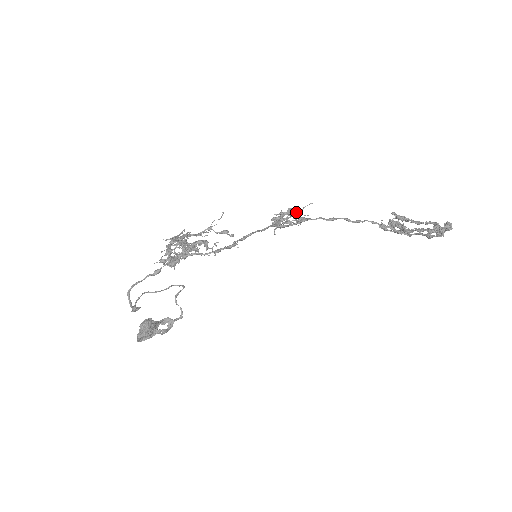
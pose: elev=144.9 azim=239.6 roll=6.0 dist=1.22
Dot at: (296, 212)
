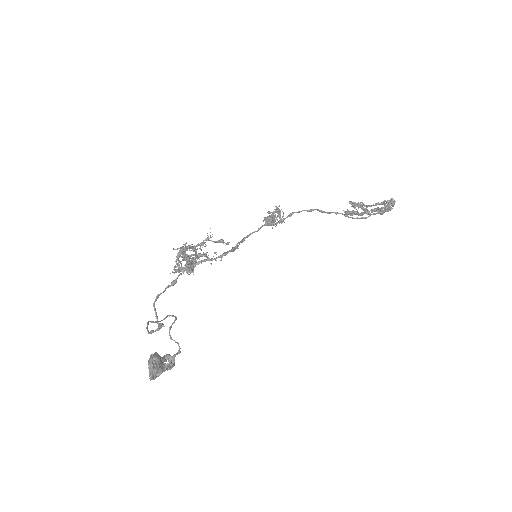
Dot at: (275, 215)
